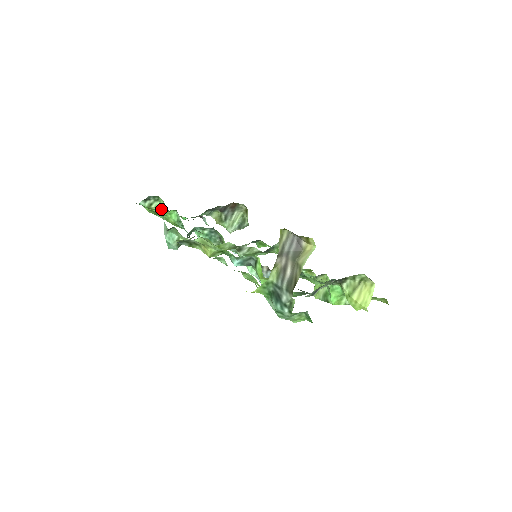
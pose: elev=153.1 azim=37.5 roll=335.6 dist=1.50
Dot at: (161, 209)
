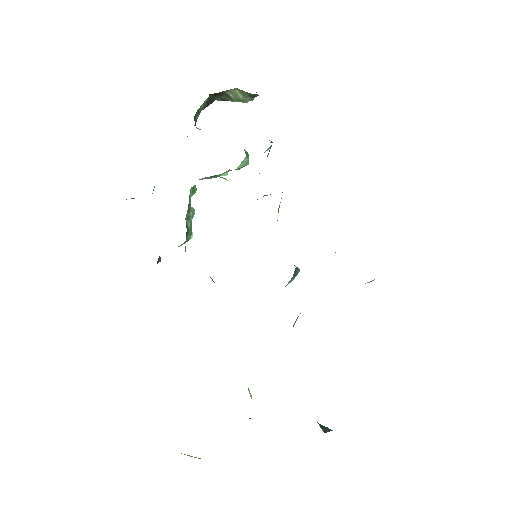
Dot at: occluded
